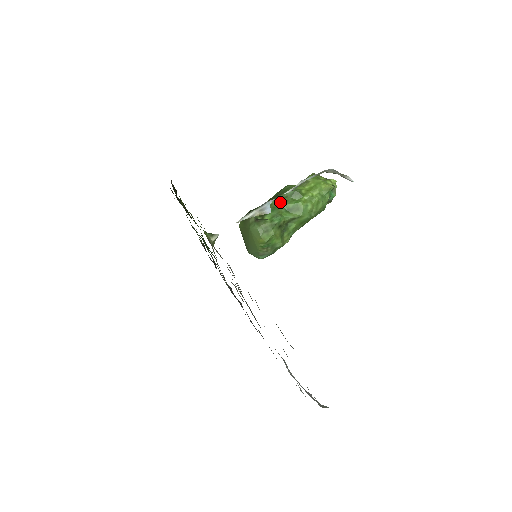
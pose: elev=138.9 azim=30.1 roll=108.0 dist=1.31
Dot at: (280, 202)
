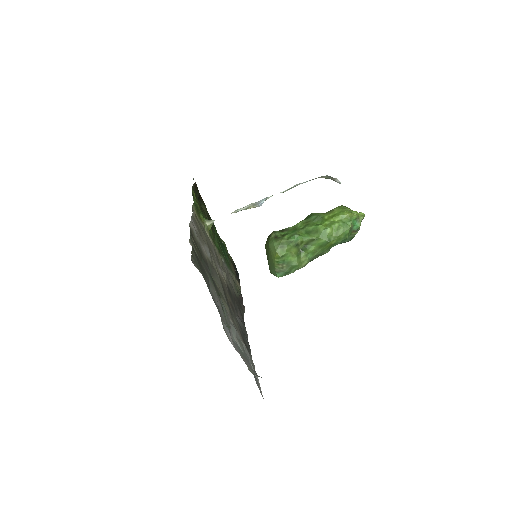
Dot at: (302, 225)
